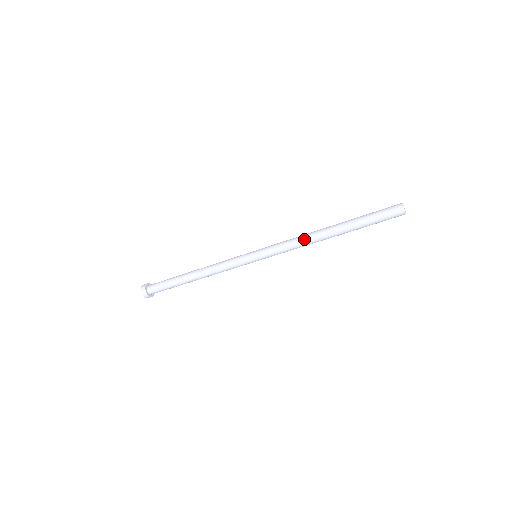
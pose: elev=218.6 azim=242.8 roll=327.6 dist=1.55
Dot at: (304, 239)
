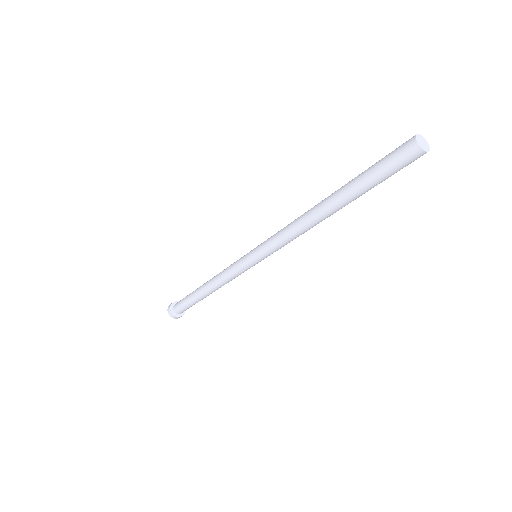
Dot at: (297, 227)
